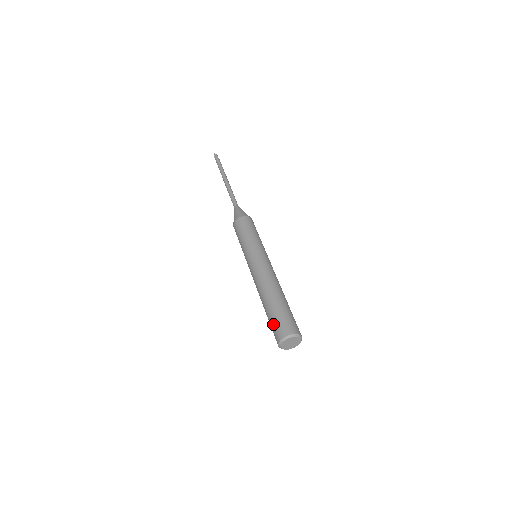
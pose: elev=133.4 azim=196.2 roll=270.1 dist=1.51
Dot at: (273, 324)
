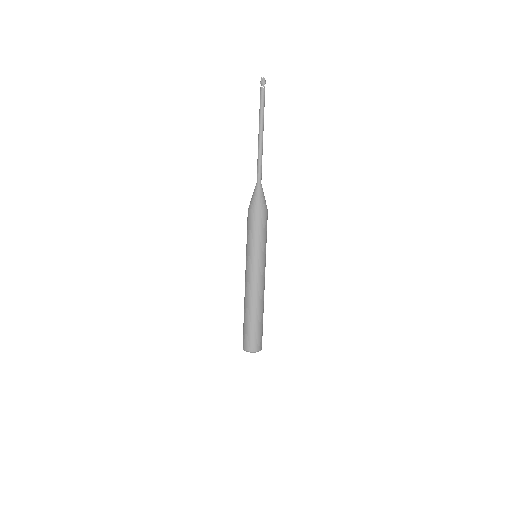
Dot at: (243, 333)
